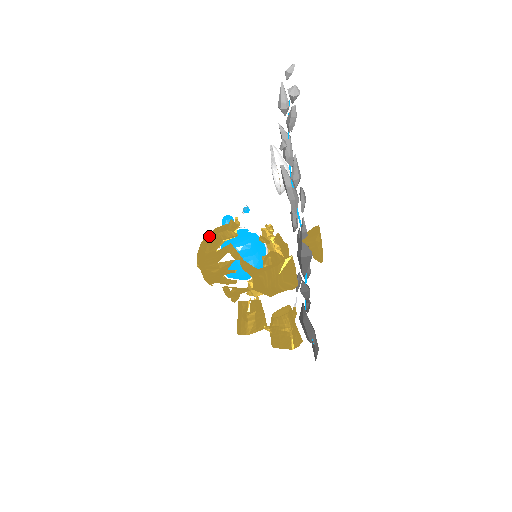
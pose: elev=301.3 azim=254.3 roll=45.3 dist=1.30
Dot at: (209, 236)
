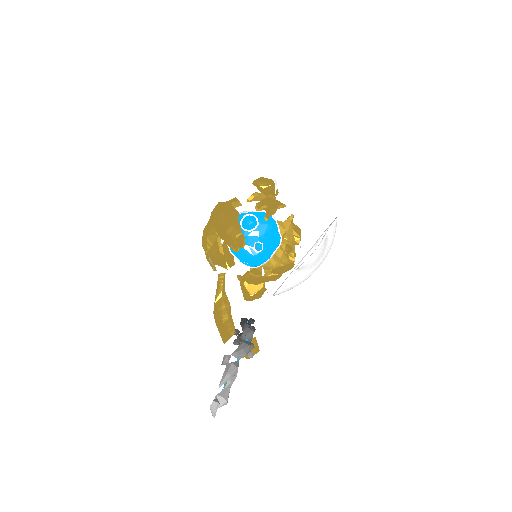
Dot at: (226, 217)
